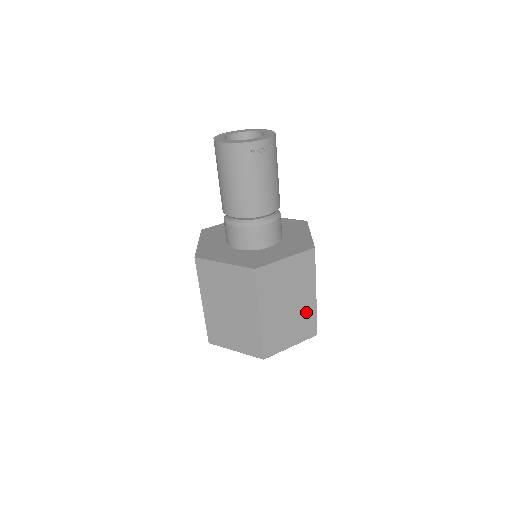
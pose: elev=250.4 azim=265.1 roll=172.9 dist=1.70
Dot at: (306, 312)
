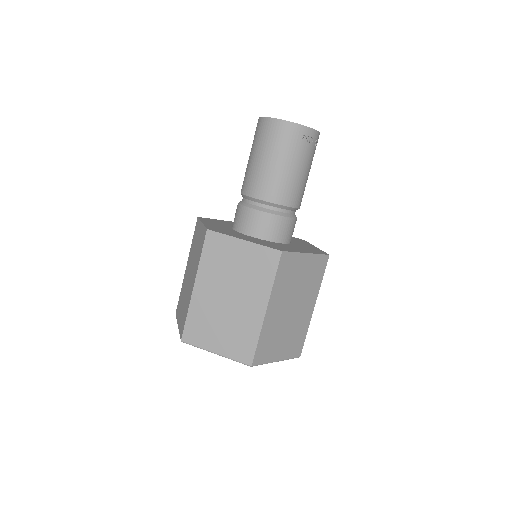
Dot at: (301, 325)
